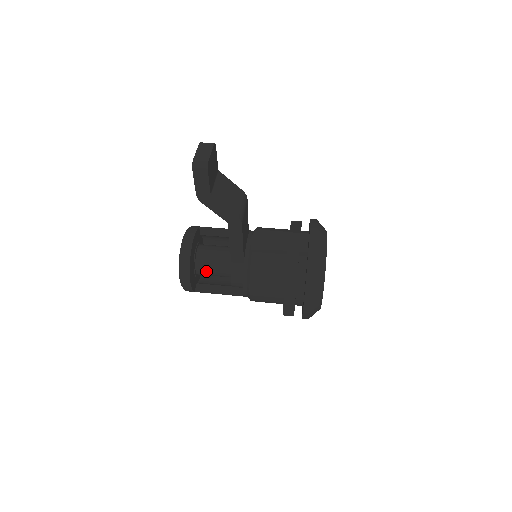
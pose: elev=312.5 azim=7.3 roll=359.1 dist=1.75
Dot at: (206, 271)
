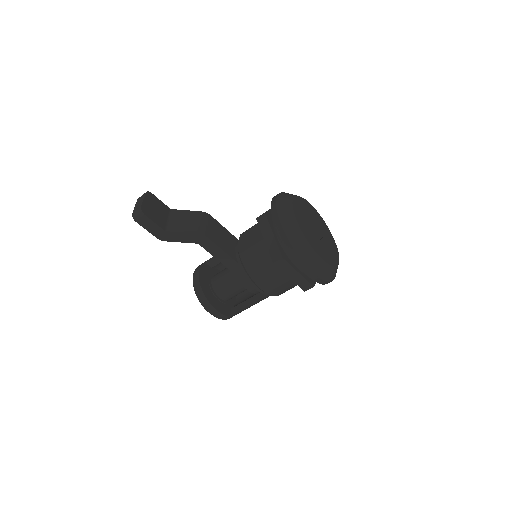
Dot at: (227, 294)
